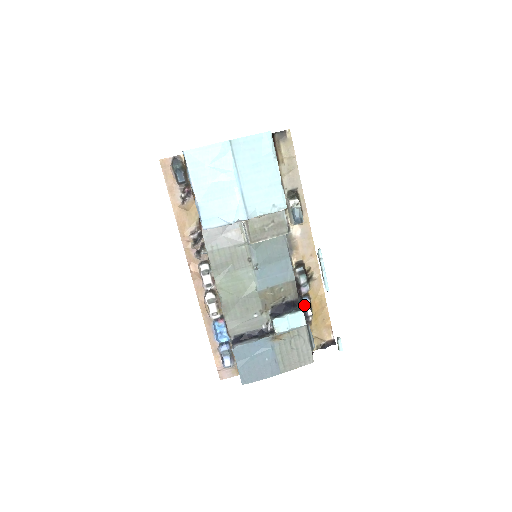
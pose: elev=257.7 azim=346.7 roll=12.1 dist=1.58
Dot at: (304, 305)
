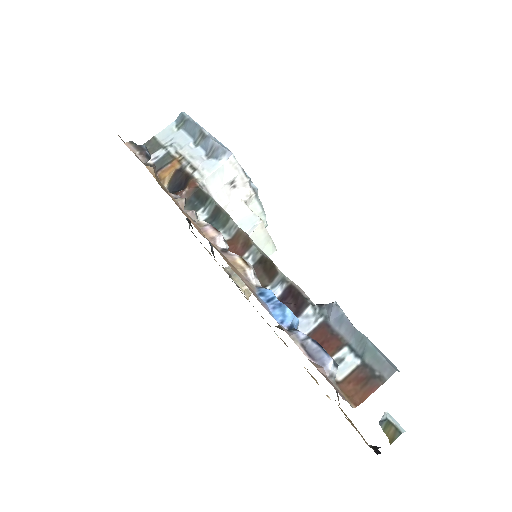
Dot at: occluded
